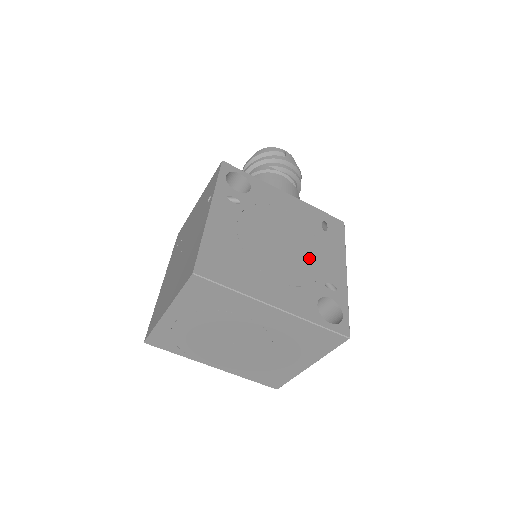
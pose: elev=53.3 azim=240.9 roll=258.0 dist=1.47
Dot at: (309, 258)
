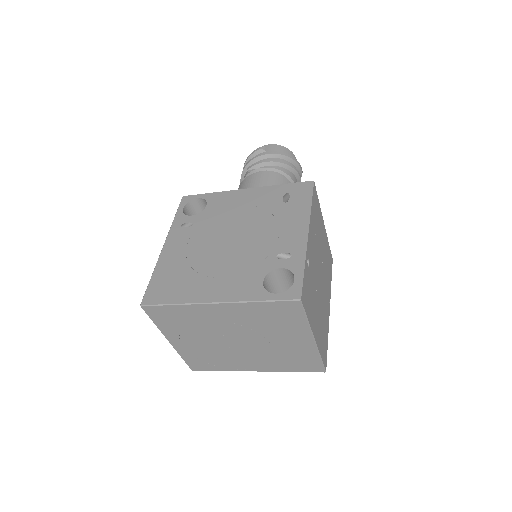
Dot at: (261, 239)
